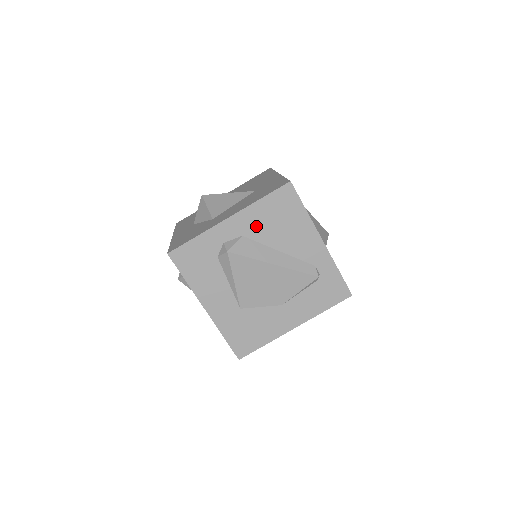
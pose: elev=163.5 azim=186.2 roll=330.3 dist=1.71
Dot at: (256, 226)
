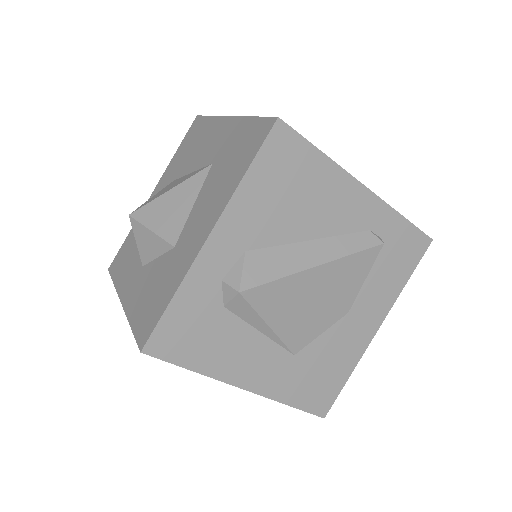
Dot at: (259, 223)
